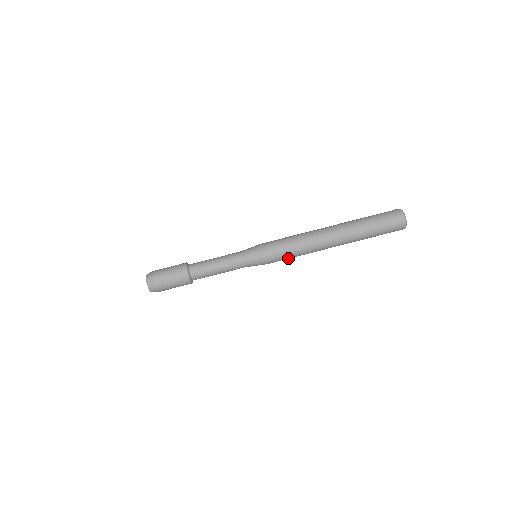
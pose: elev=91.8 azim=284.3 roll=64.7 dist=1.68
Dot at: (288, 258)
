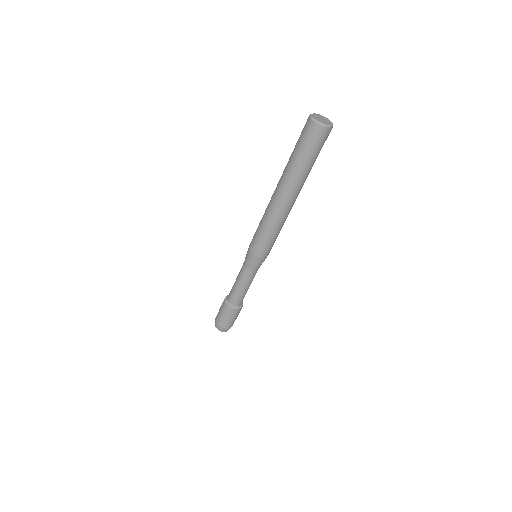
Dot at: (276, 238)
